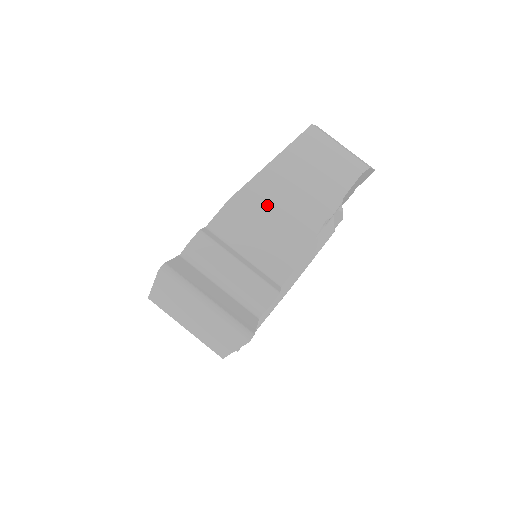
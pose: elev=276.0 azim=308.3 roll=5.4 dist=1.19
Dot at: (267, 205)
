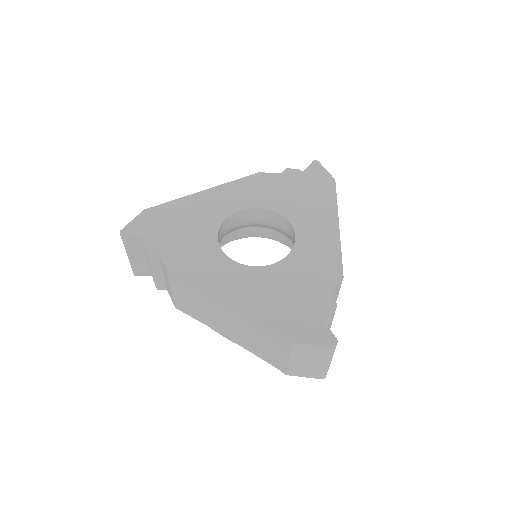
Dot at: occluded
